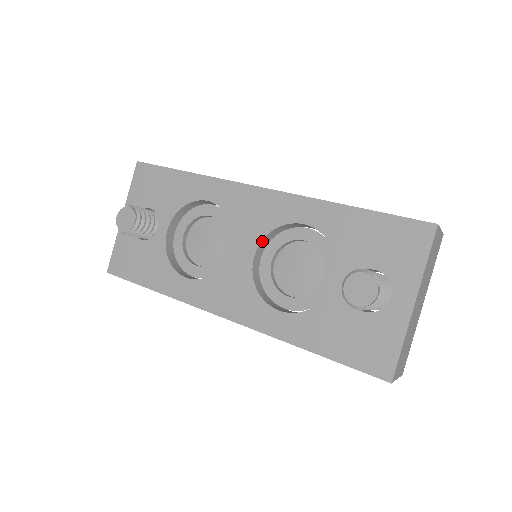
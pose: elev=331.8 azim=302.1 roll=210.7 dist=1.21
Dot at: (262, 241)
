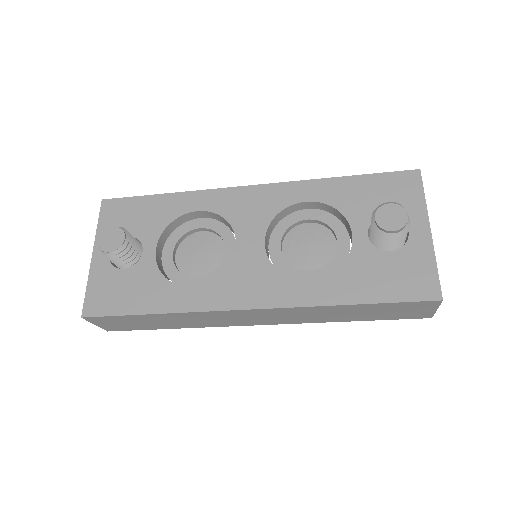
Dot at: (268, 228)
